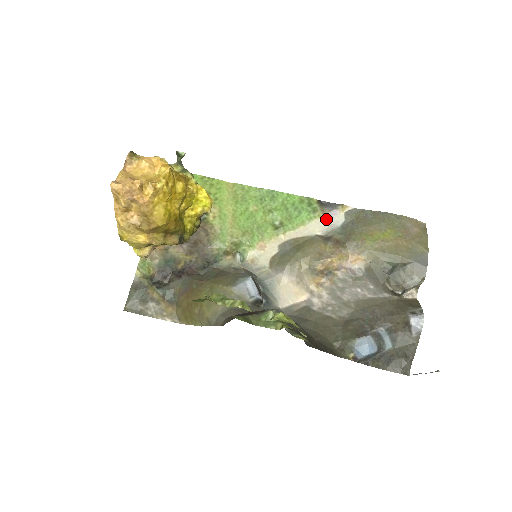
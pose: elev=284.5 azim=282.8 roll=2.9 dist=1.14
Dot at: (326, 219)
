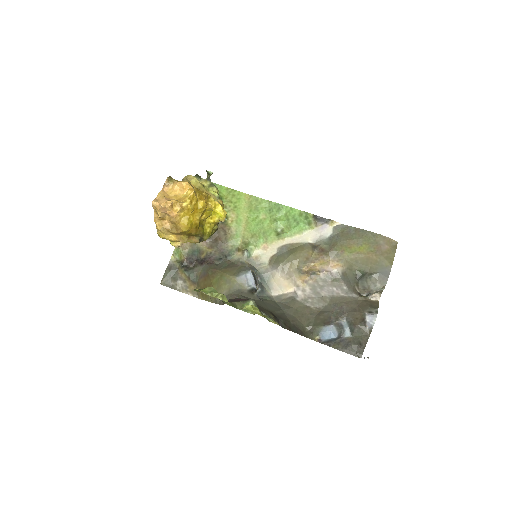
Dot at: (318, 231)
